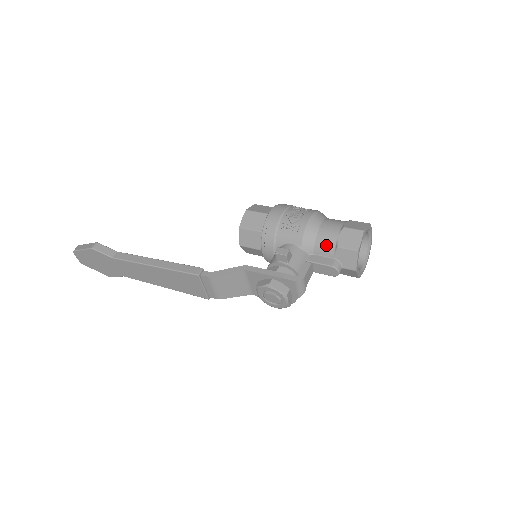
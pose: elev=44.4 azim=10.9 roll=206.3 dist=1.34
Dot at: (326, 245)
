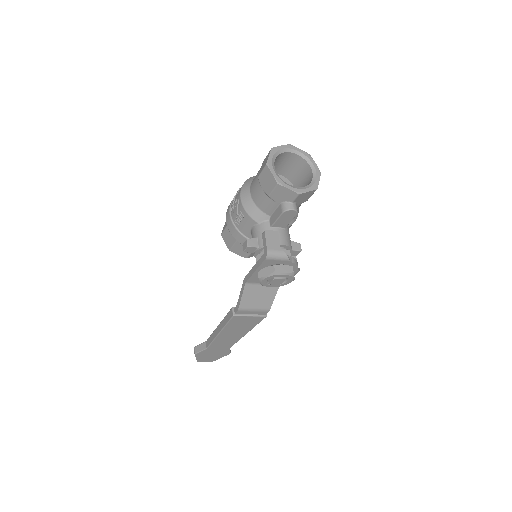
Dot at: (265, 203)
